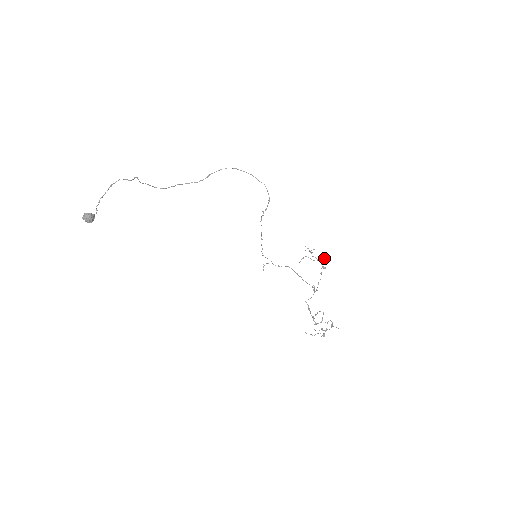
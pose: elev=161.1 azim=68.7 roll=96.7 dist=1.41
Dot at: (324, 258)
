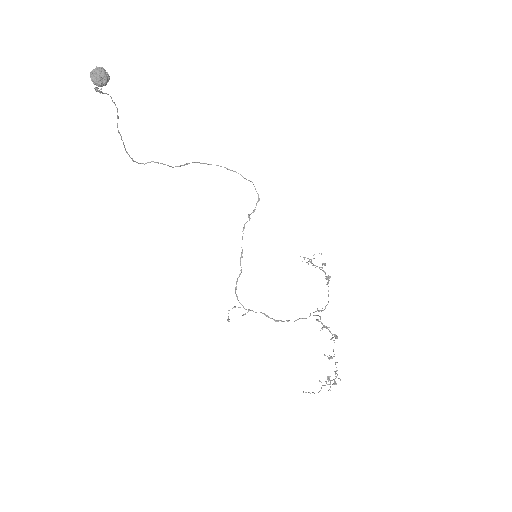
Dot at: occluded
